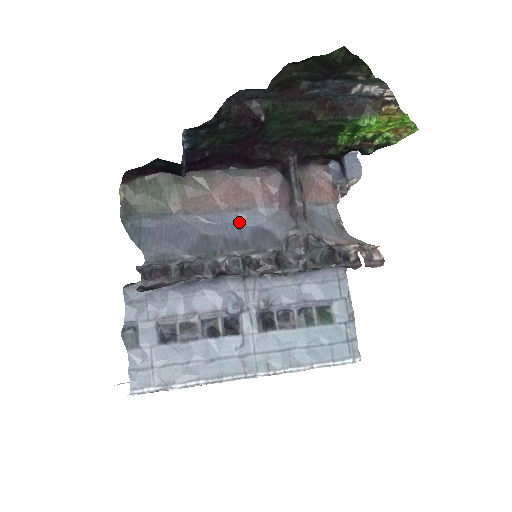
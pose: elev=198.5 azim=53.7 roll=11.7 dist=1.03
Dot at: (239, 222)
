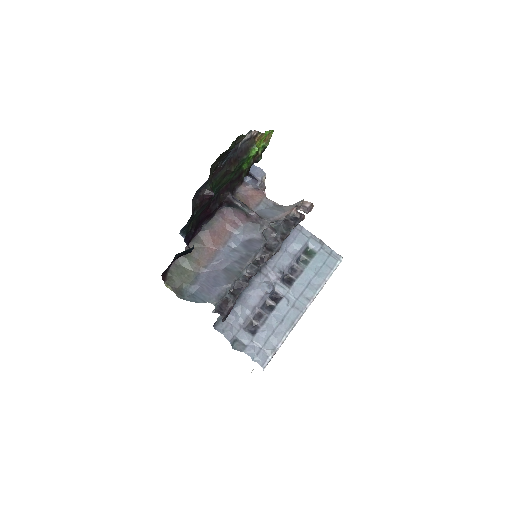
Dot at: (232, 248)
